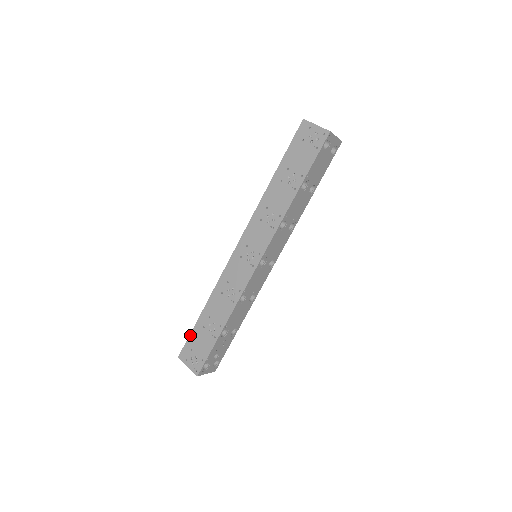
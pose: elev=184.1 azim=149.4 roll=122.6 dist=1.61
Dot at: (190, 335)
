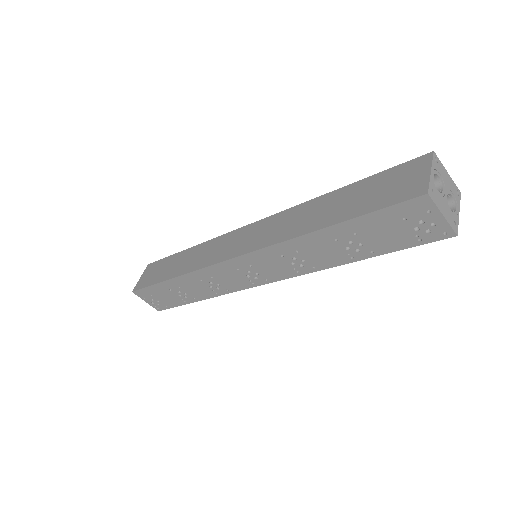
Dot at: (150, 287)
